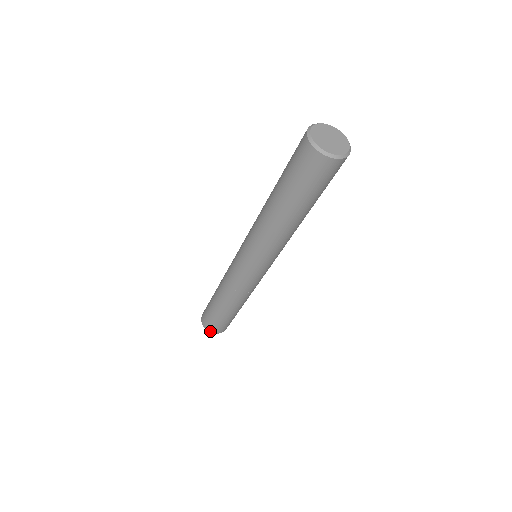
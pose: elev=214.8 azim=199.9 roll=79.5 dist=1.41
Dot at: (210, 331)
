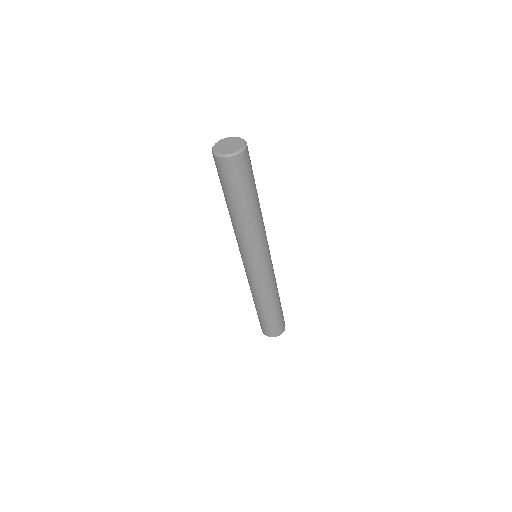
Dot at: occluded
